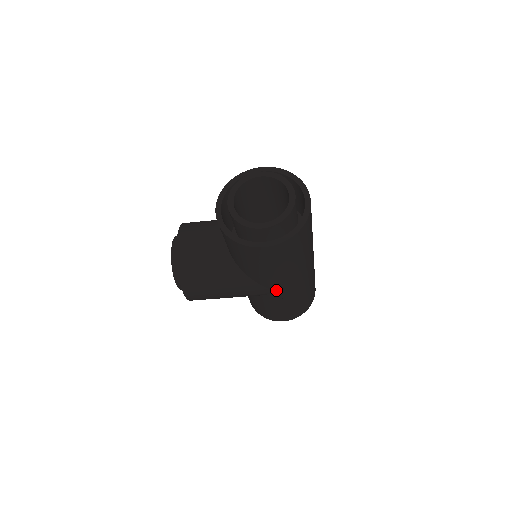
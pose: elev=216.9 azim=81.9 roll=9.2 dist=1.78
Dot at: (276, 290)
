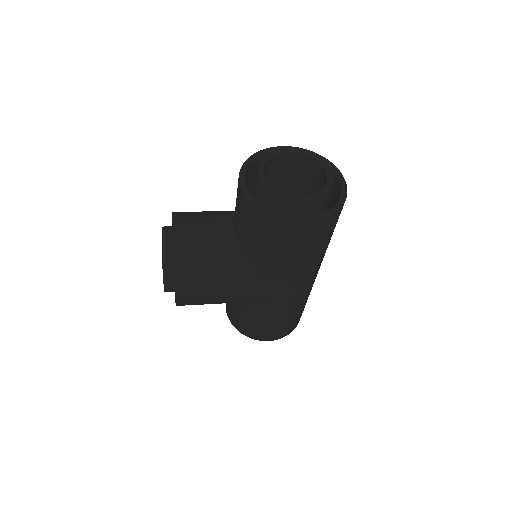
Dot at: (284, 292)
